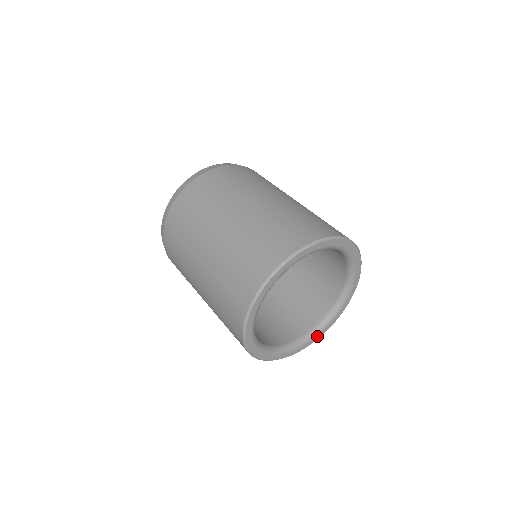
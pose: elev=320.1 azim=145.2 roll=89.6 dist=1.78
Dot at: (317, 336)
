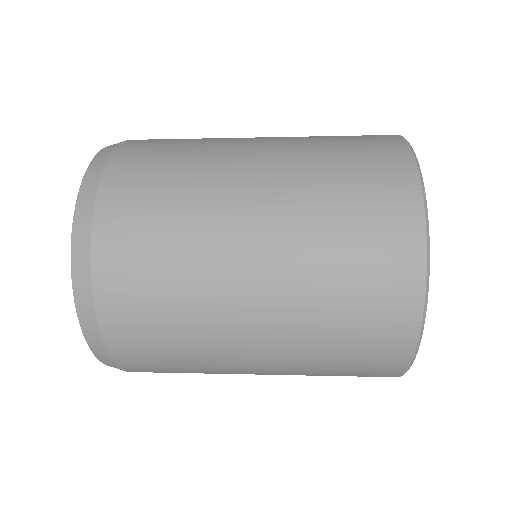
Dot at: occluded
